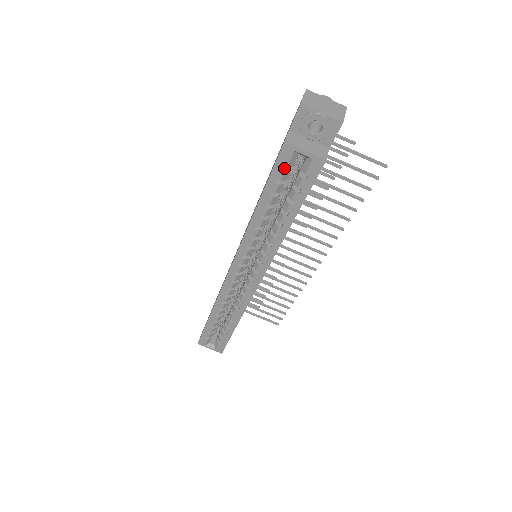
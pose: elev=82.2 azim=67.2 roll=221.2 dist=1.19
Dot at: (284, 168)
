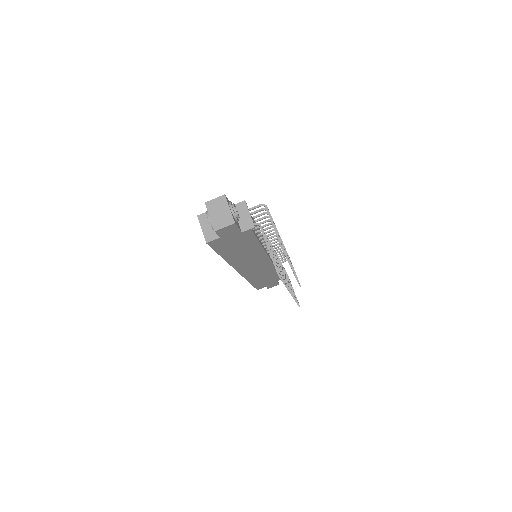
Dot at: occluded
